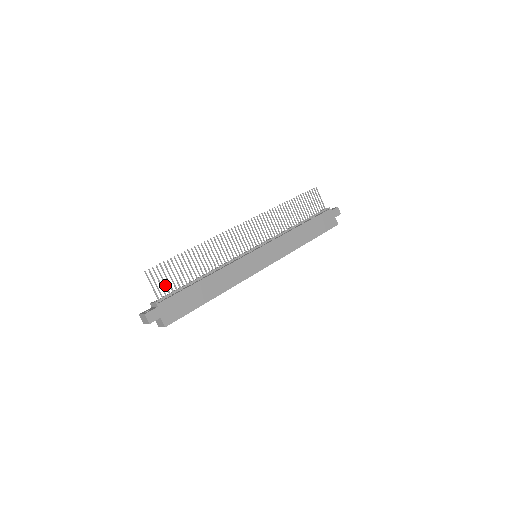
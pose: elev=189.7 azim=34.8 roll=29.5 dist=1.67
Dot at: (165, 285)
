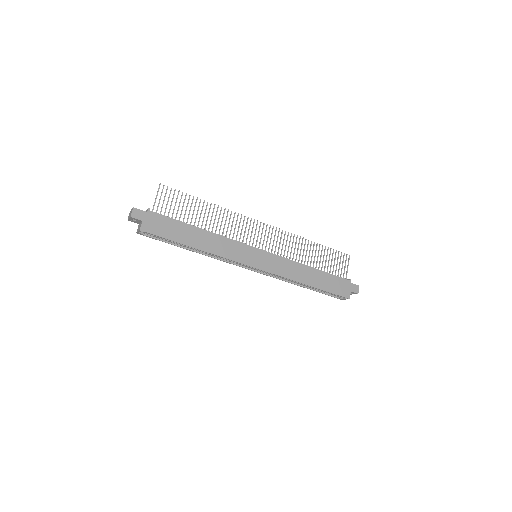
Dot at: (166, 206)
